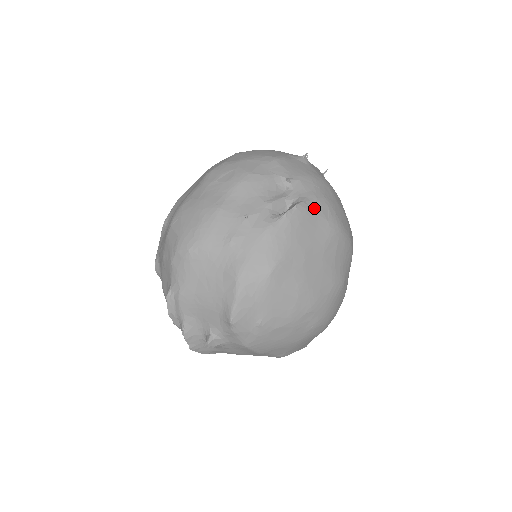
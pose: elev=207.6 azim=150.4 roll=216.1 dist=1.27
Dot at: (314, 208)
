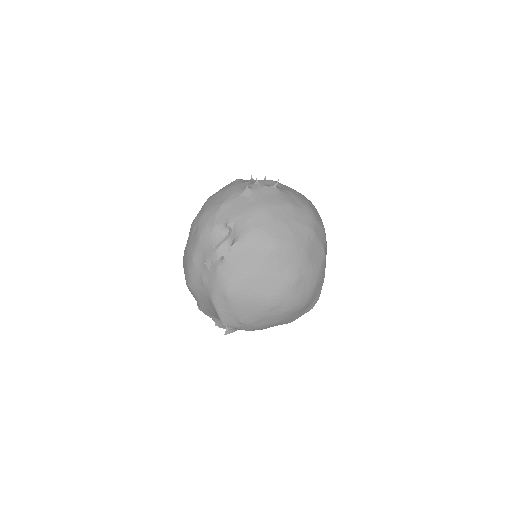
Dot at: (246, 242)
